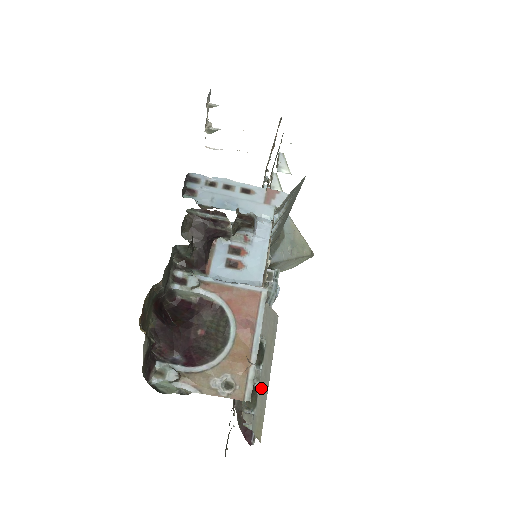
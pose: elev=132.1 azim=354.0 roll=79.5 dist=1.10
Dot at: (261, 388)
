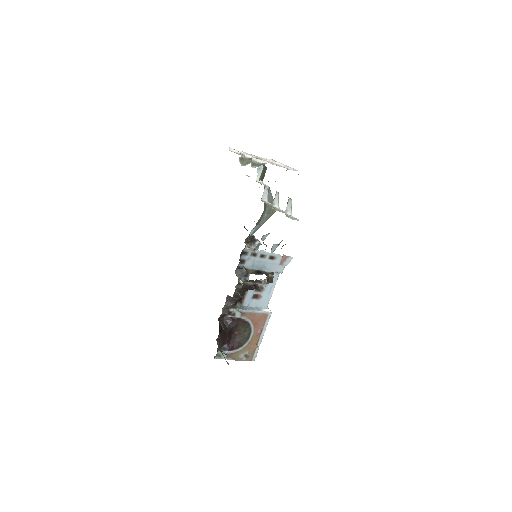
Dot at: occluded
